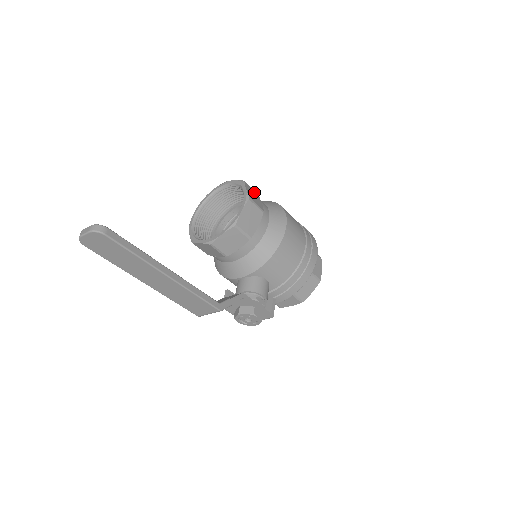
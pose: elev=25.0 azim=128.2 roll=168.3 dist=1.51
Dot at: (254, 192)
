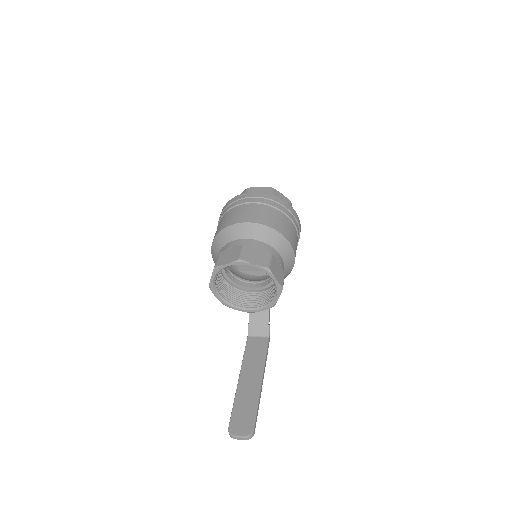
Dot at: (273, 262)
